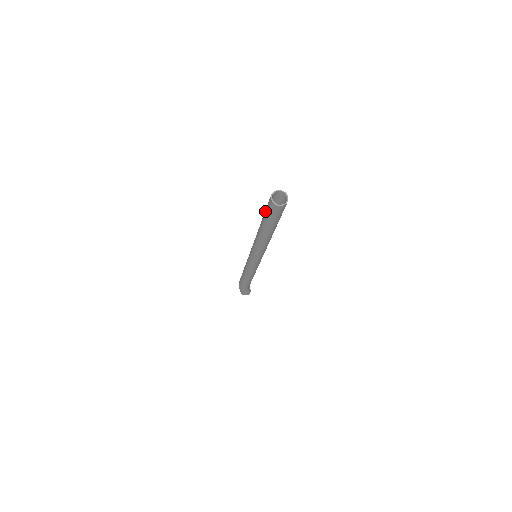
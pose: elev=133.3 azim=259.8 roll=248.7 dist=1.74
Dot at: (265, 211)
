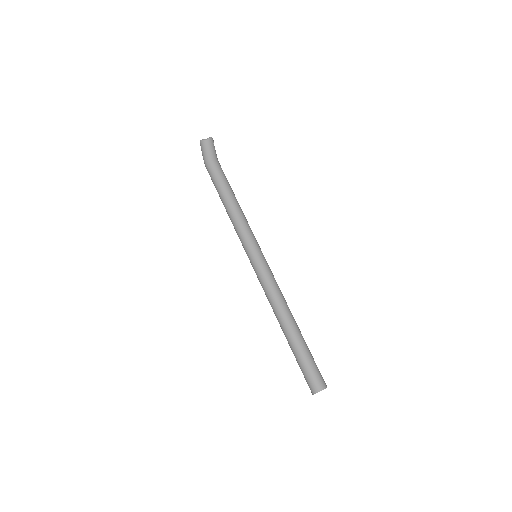
Dot at: occluded
